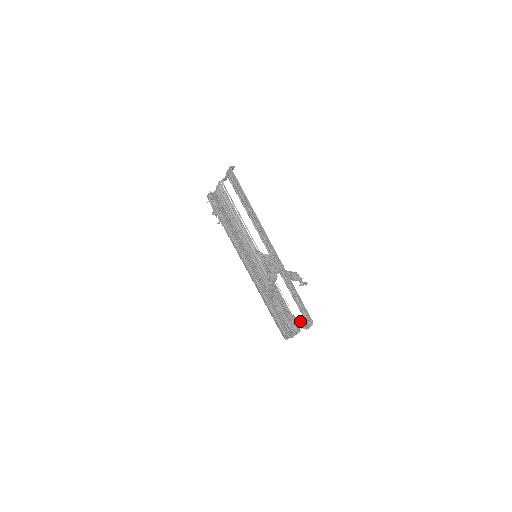
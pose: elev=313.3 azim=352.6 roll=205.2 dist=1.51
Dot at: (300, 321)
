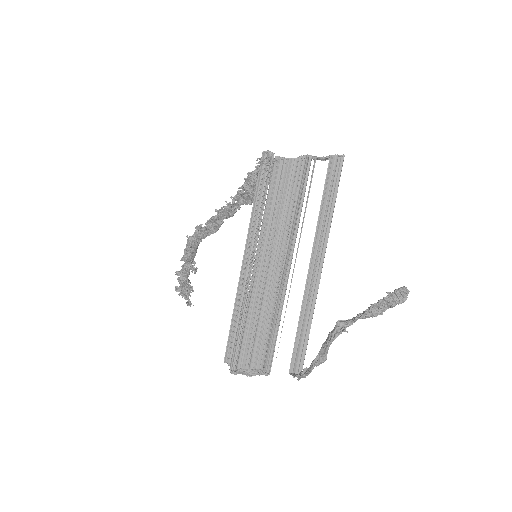
Dot at: occluded
